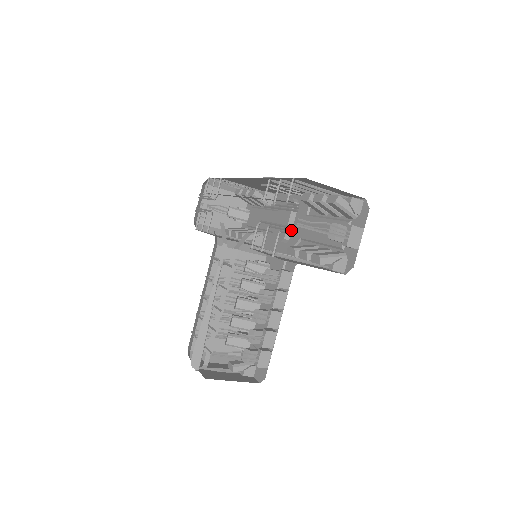
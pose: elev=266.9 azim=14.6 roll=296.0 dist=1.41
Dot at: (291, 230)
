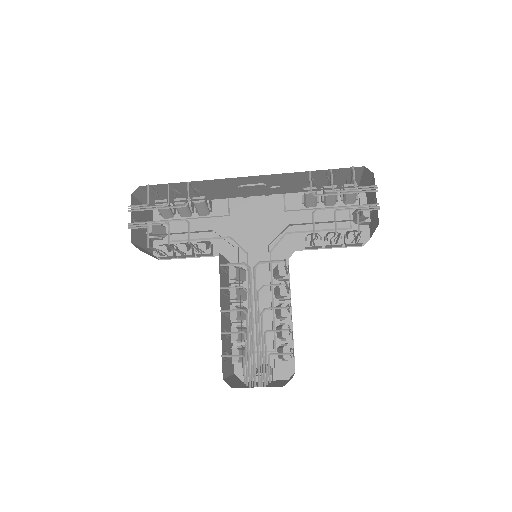
Dot at: (377, 206)
